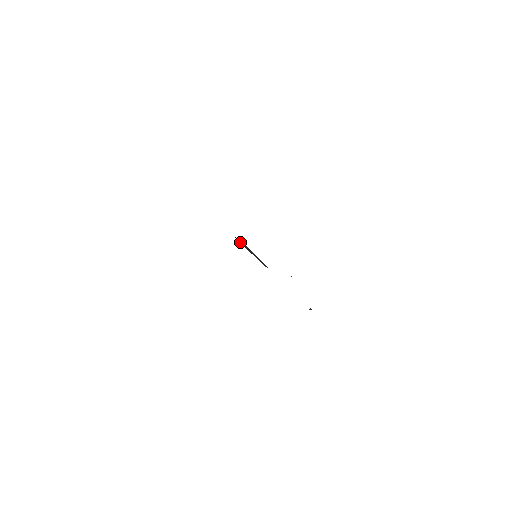
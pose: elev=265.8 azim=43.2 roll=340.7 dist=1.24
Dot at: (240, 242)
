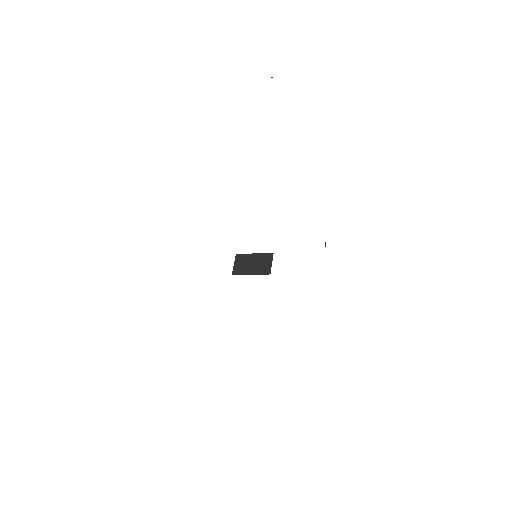
Dot at: (240, 273)
